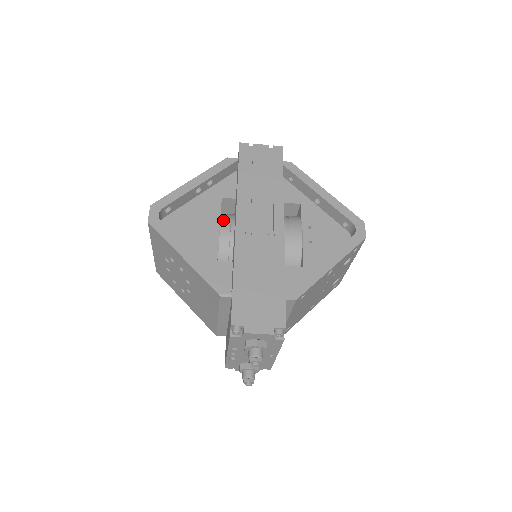
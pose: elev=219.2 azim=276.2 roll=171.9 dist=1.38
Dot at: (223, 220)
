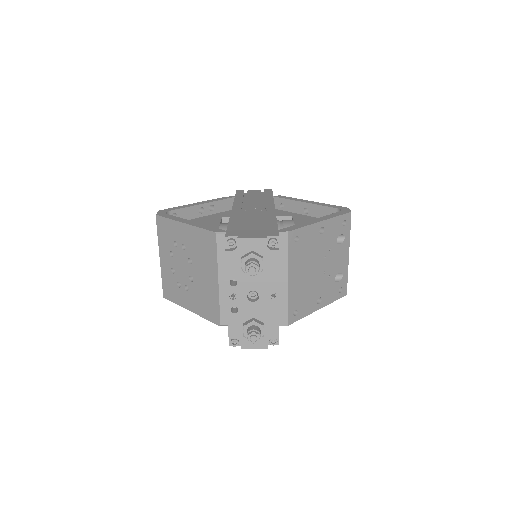
Dot at: (223, 223)
